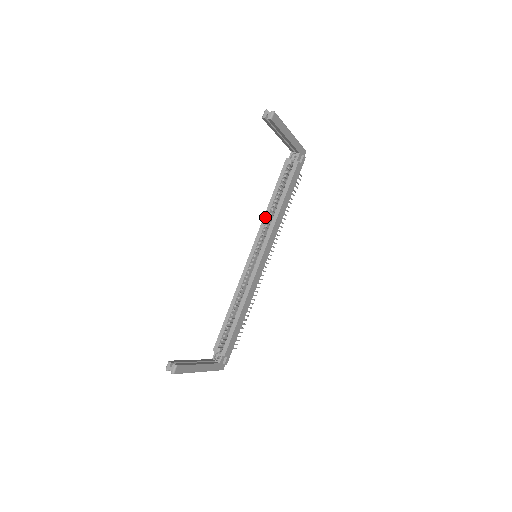
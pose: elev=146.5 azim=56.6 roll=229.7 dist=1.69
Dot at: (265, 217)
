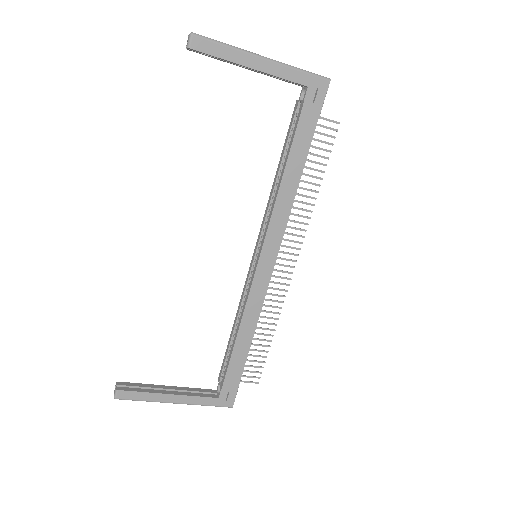
Dot at: (269, 197)
